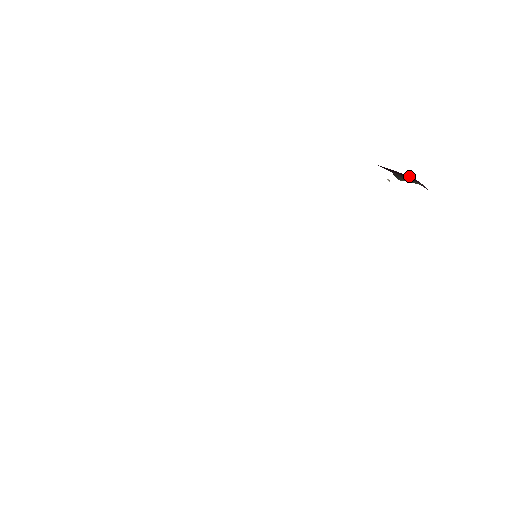
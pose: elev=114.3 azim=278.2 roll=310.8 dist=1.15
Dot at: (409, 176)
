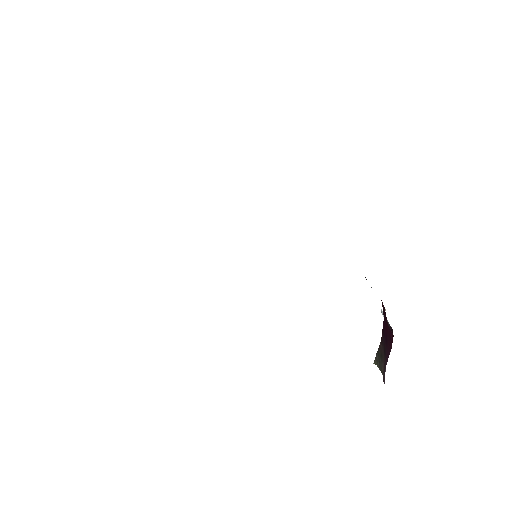
Dot at: (393, 336)
